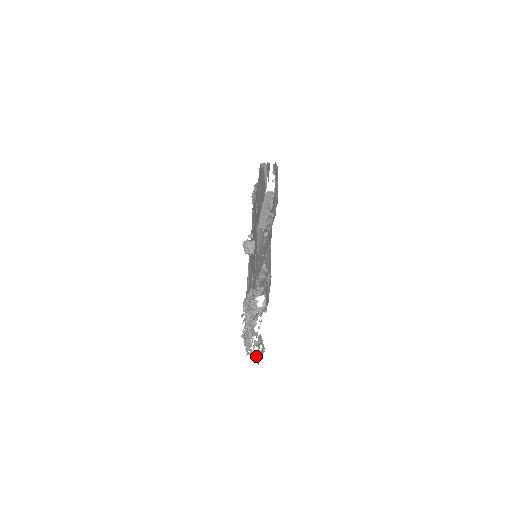
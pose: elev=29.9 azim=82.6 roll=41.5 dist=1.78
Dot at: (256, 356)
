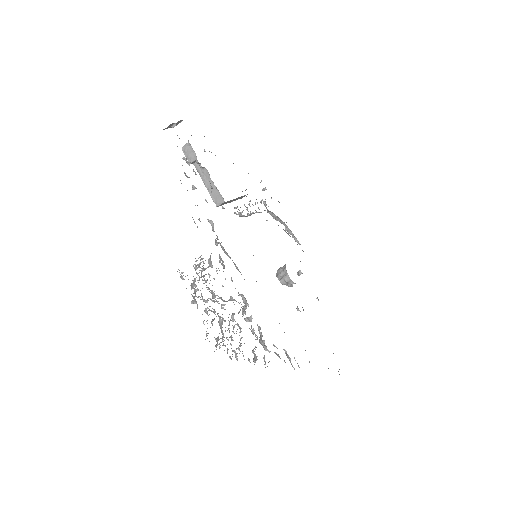
Dot at: (216, 341)
